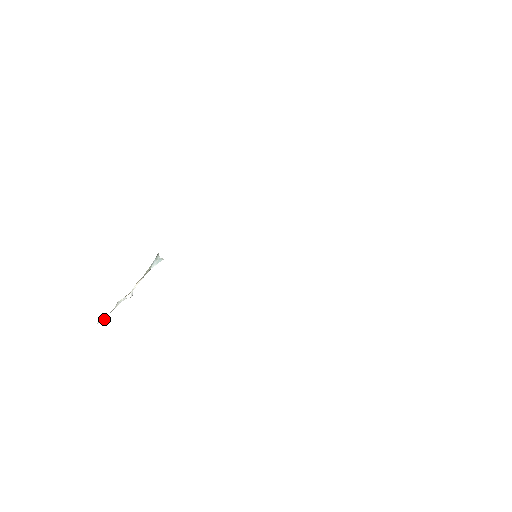
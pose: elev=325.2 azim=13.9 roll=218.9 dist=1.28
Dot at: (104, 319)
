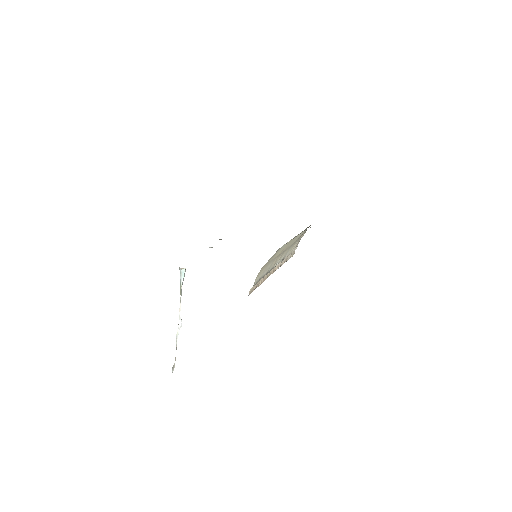
Dot at: occluded
